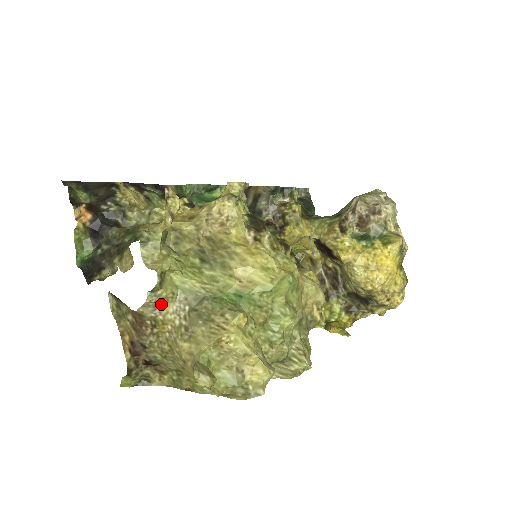
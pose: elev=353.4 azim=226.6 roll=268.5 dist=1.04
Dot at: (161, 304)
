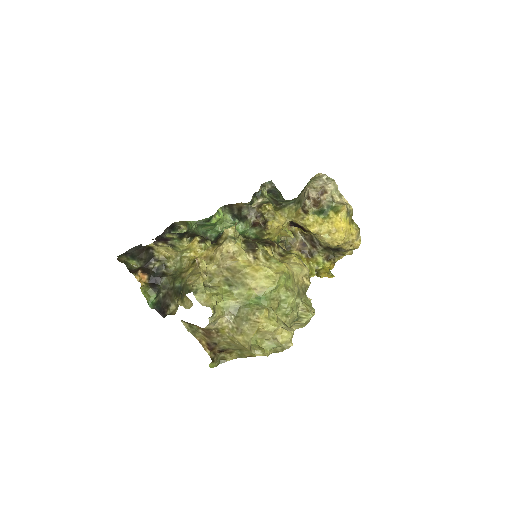
Dot at: (217, 320)
